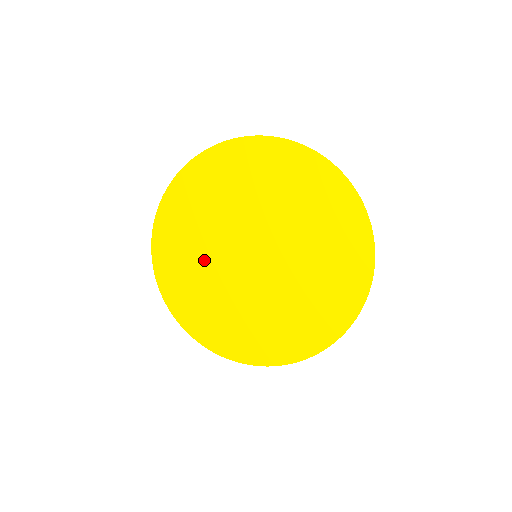
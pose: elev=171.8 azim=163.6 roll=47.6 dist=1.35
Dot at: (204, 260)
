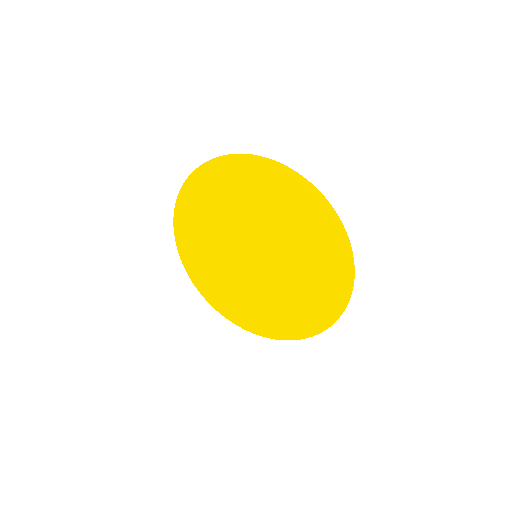
Dot at: (216, 253)
